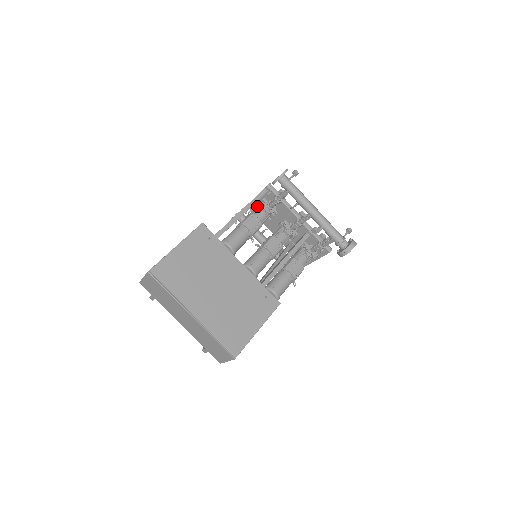
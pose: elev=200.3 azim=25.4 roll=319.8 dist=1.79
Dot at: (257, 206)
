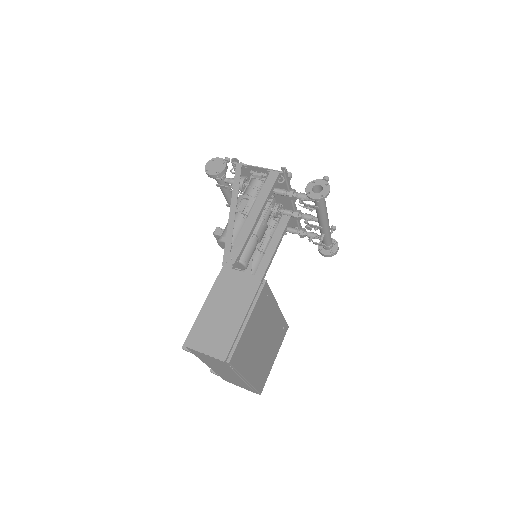
Dot at: (250, 173)
